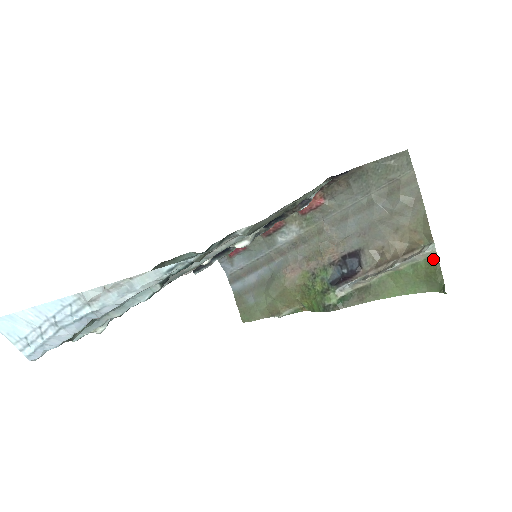
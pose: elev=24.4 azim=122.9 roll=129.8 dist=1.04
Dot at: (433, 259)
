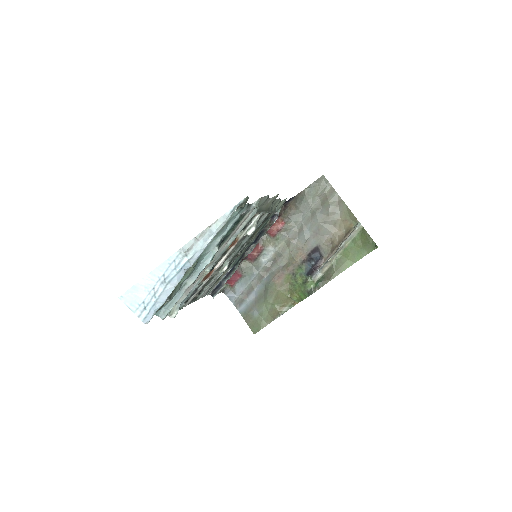
Dot at: (362, 231)
